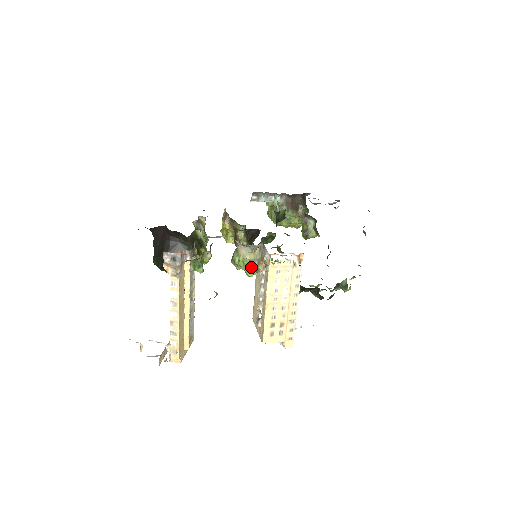
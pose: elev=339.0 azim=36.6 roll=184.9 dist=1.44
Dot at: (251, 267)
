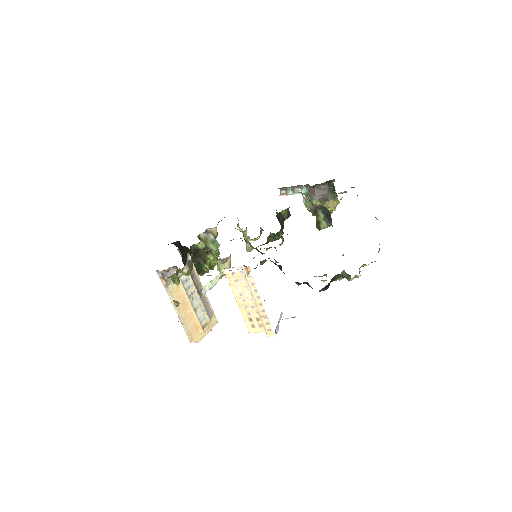
Dot at: occluded
